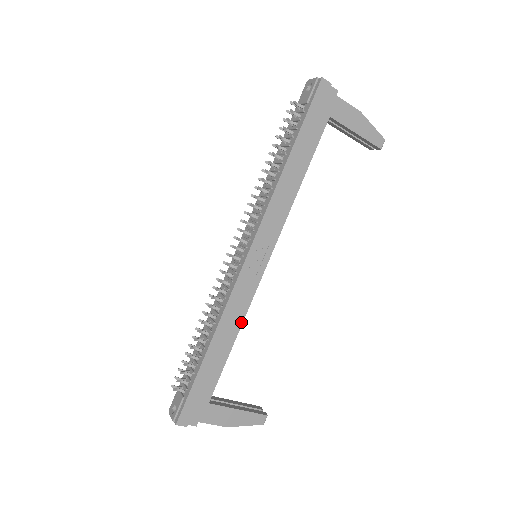
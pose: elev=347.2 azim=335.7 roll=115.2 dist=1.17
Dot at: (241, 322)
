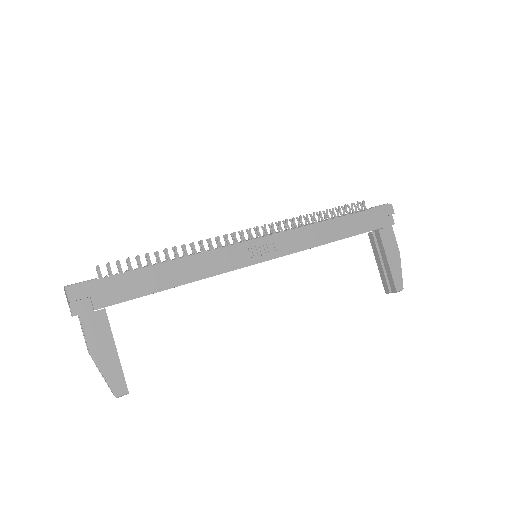
Dot at: (203, 277)
